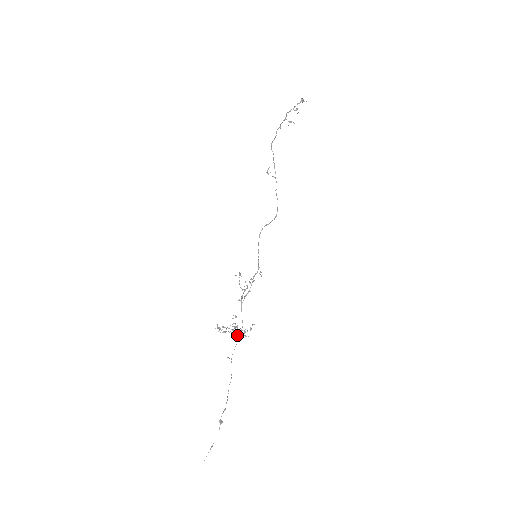
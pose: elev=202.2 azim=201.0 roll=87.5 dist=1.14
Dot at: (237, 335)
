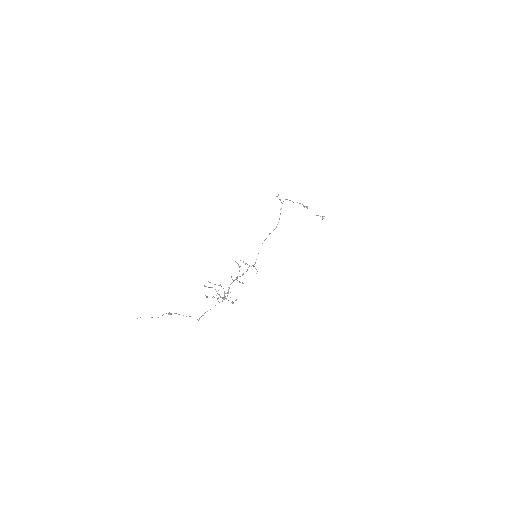
Dot at: occluded
